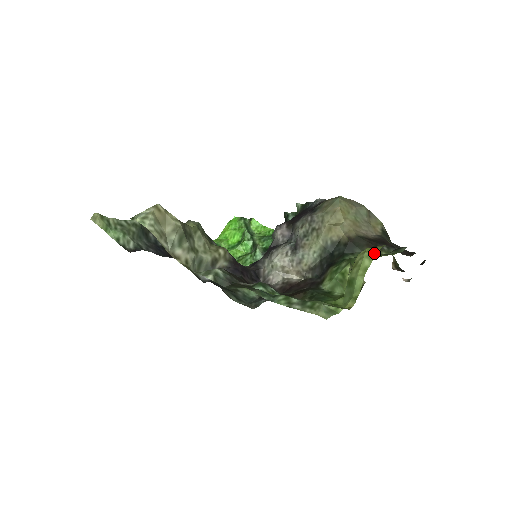
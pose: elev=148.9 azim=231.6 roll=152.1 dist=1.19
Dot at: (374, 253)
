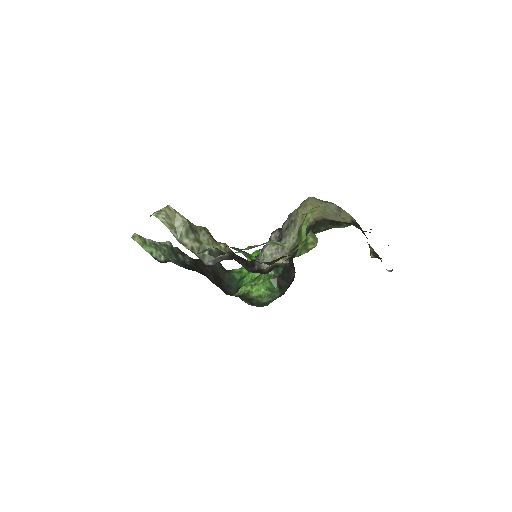
Dot at: (315, 209)
